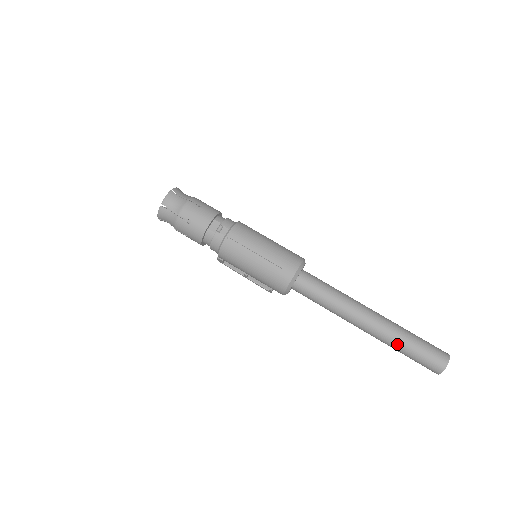
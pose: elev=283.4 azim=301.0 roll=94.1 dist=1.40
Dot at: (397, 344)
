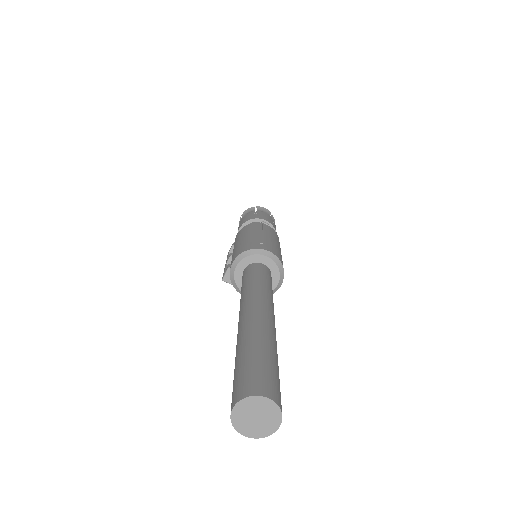
Dot at: (249, 338)
